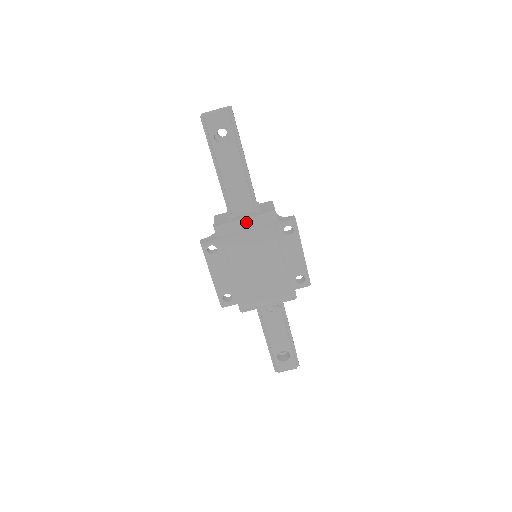
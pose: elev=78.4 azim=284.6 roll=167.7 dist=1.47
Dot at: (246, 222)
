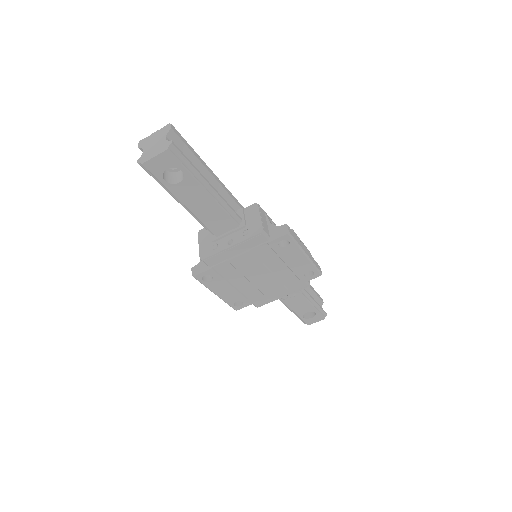
Dot at: (234, 248)
